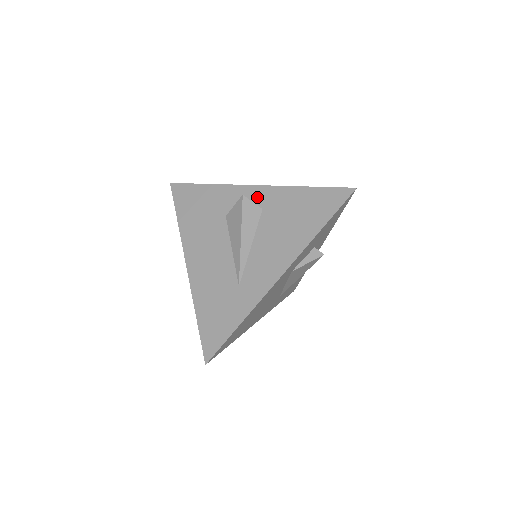
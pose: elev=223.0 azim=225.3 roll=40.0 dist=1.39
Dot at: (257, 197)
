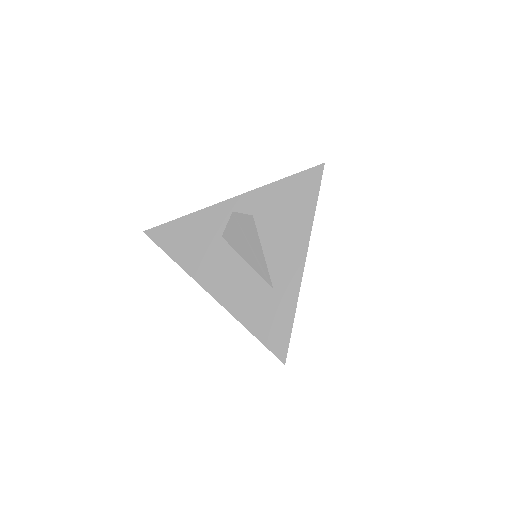
Dot at: (241, 207)
